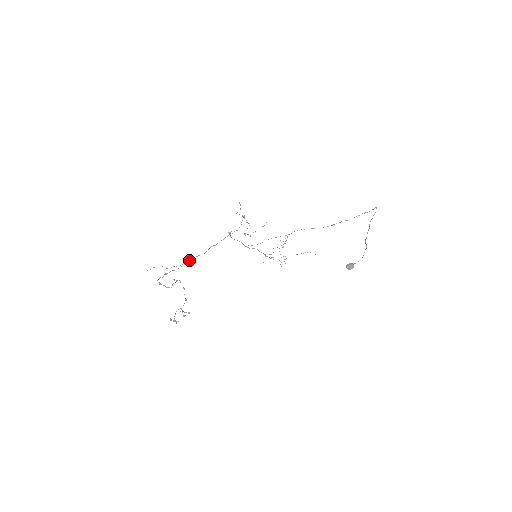
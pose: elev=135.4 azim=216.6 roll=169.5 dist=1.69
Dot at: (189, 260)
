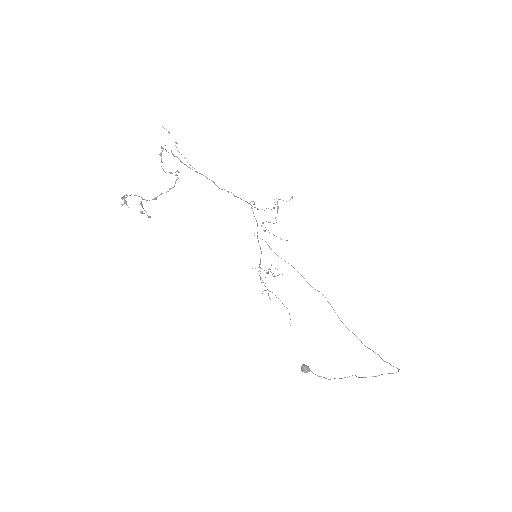
Dot at: occluded
